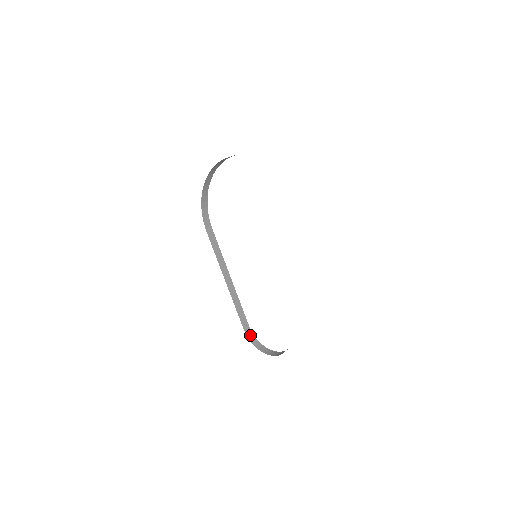
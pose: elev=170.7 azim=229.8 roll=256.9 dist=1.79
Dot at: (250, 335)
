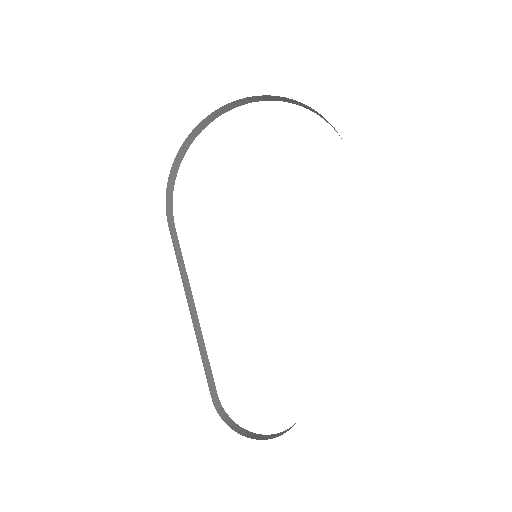
Dot at: (219, 408)
